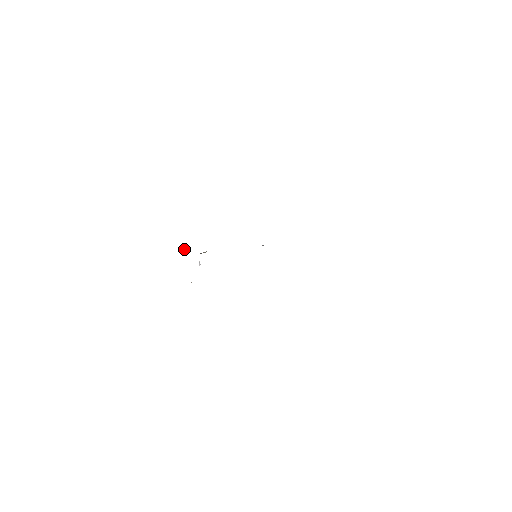
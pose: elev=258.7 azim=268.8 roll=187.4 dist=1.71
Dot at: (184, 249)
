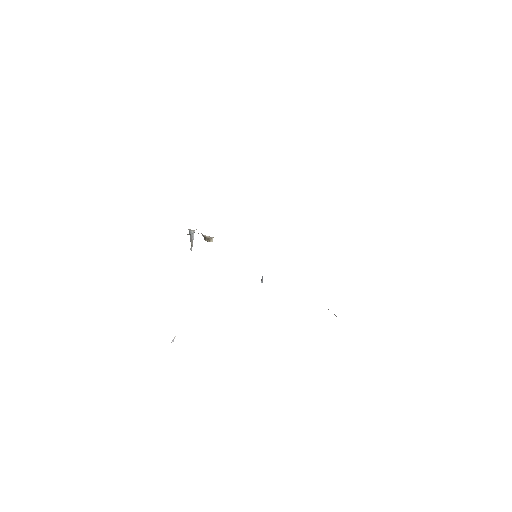
Dot at: occluded
